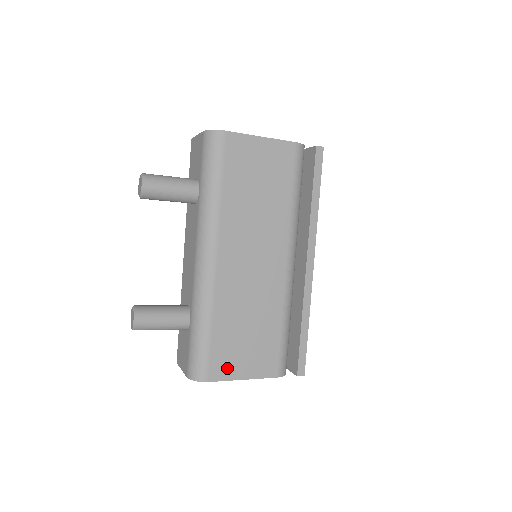
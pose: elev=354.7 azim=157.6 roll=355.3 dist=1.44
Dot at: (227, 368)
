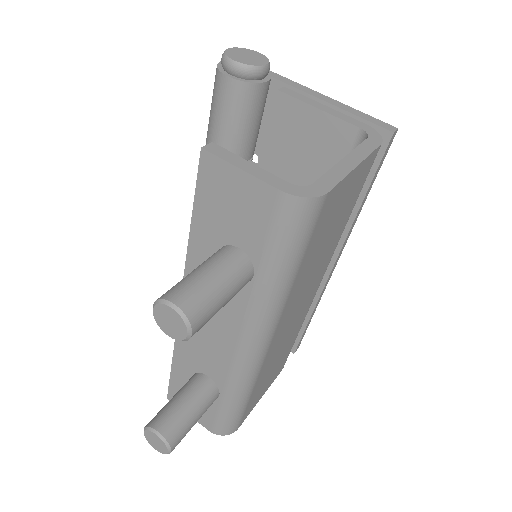
Dot at: (253, 405)
